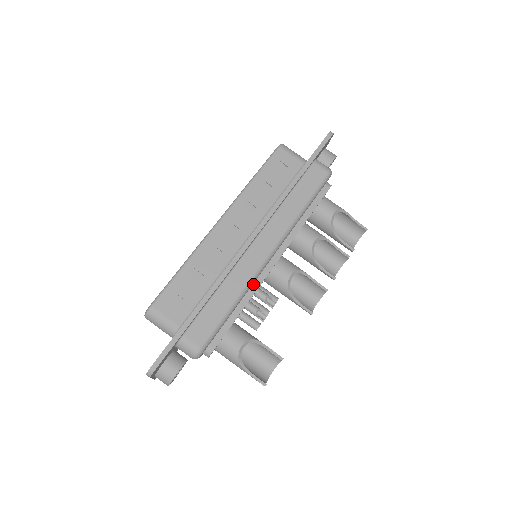
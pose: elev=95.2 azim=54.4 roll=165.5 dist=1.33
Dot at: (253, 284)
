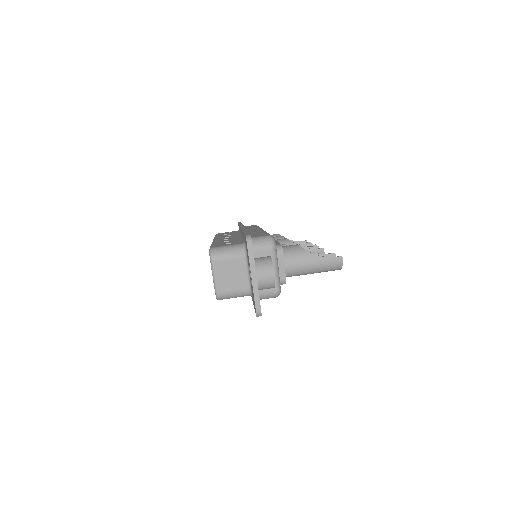
Dot at: occluded
